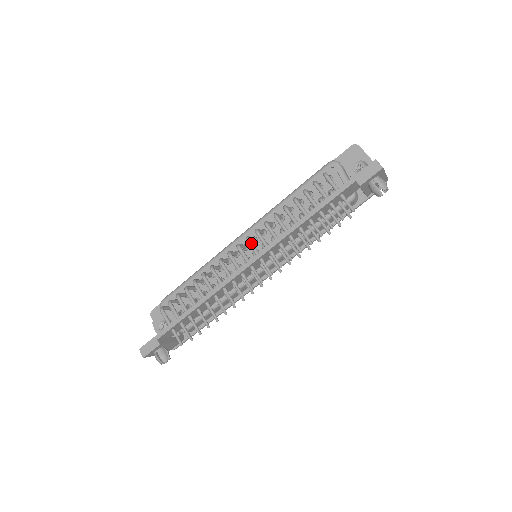
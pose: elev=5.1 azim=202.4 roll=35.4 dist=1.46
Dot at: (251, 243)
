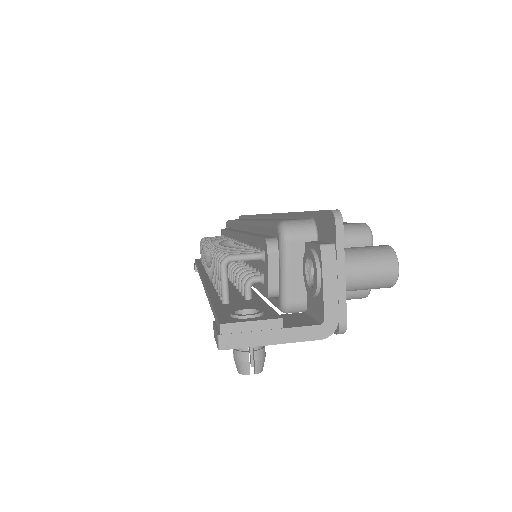
Dot at: (208, 258)
